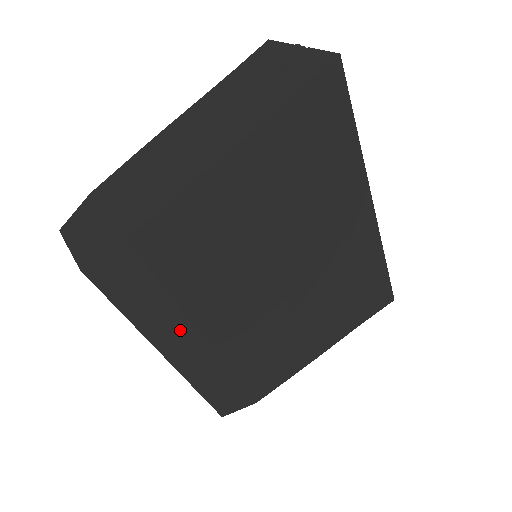
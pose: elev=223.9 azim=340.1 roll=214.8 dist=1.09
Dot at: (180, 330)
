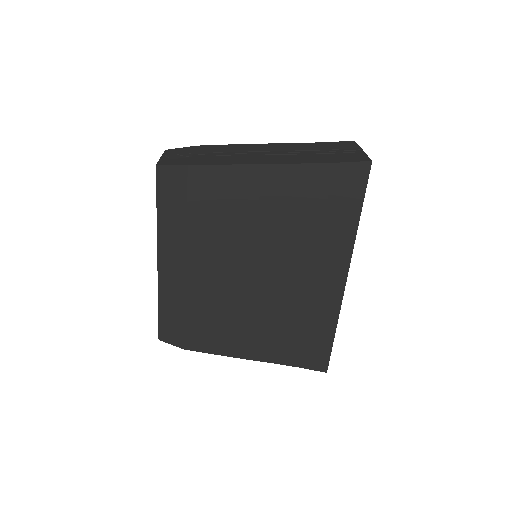
Dot at: (177, 247)
